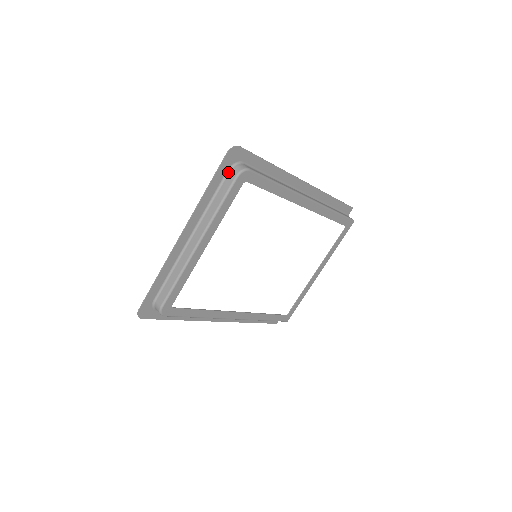
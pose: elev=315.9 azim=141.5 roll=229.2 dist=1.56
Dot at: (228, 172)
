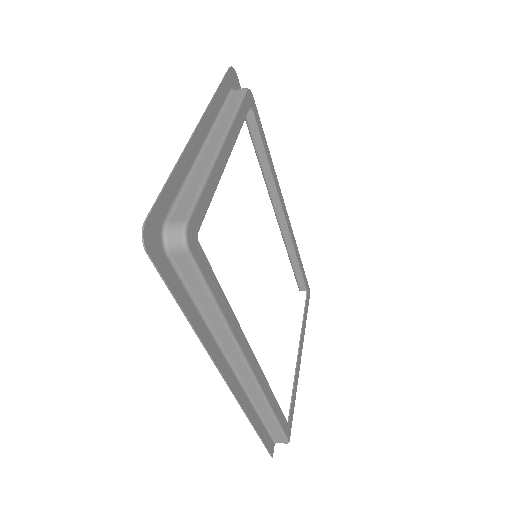
Dot at: (231, 92)
